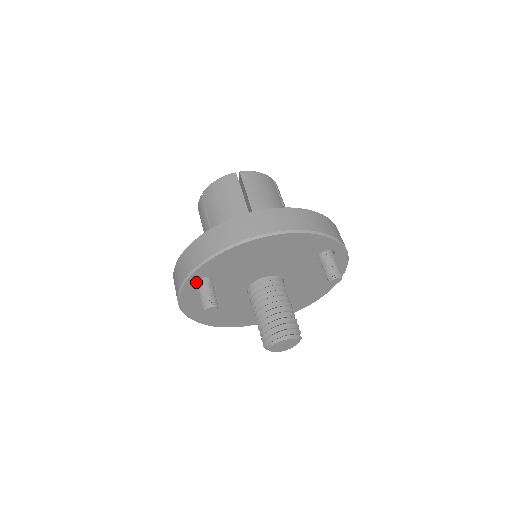
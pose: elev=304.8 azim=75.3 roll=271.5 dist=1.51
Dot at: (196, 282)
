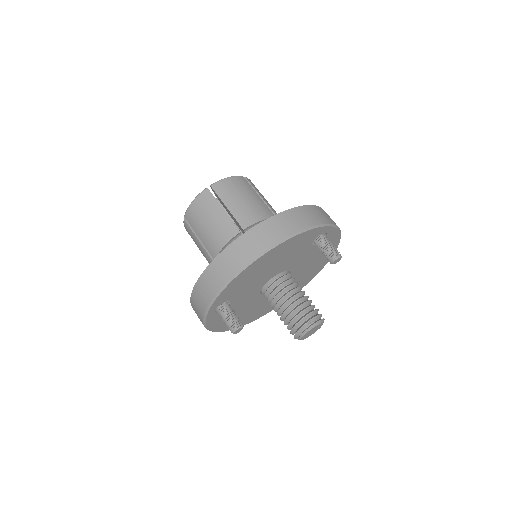
Dot at: occluded
